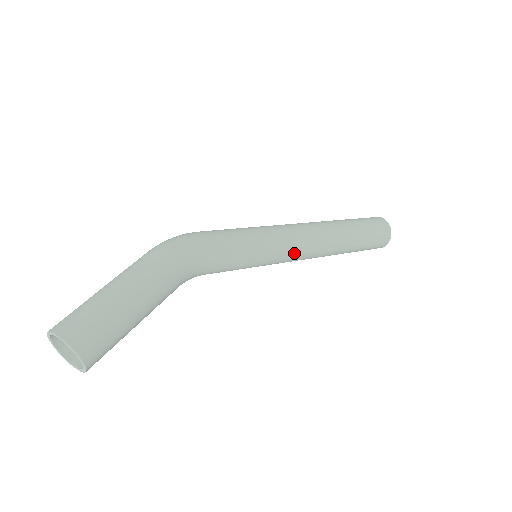
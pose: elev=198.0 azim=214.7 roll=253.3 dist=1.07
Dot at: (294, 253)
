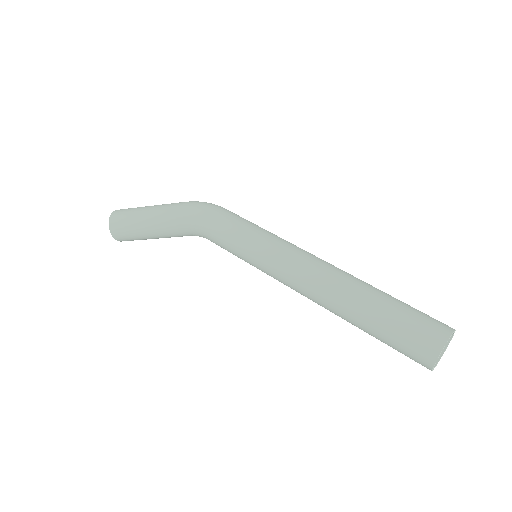
Dot at: (278, 273)
